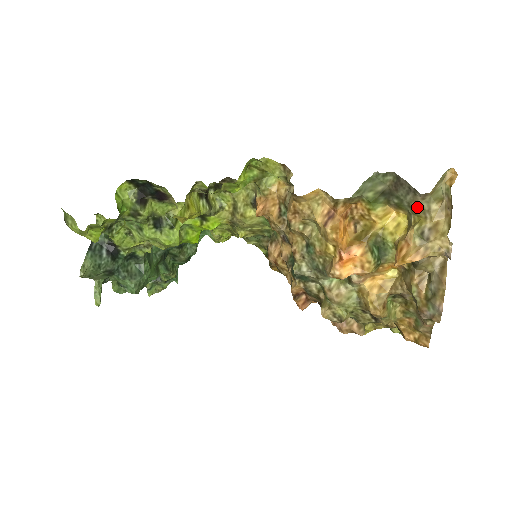
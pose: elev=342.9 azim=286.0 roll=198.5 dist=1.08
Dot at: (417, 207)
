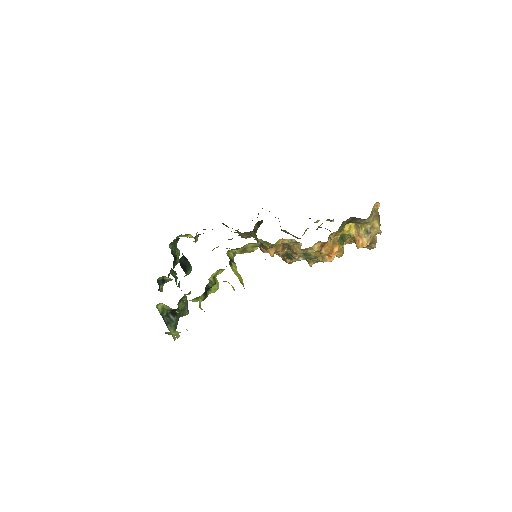
Dot at: (363, 223)
